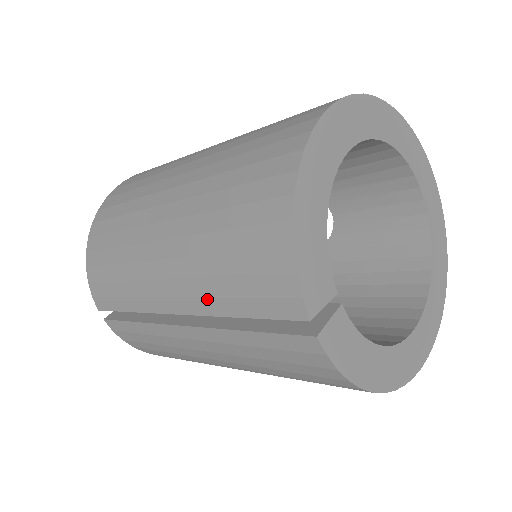
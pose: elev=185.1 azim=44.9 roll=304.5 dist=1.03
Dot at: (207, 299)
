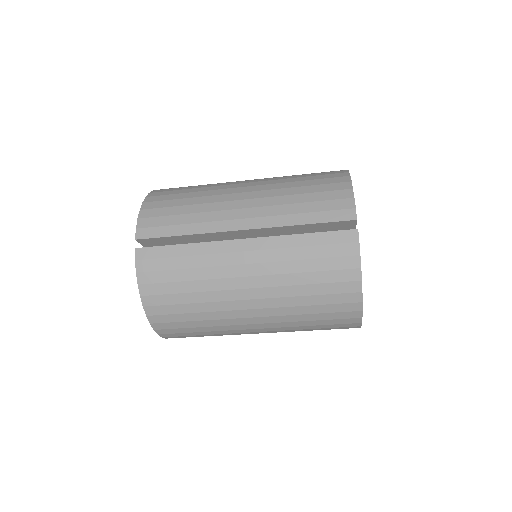
Dot at: (281, 216)
